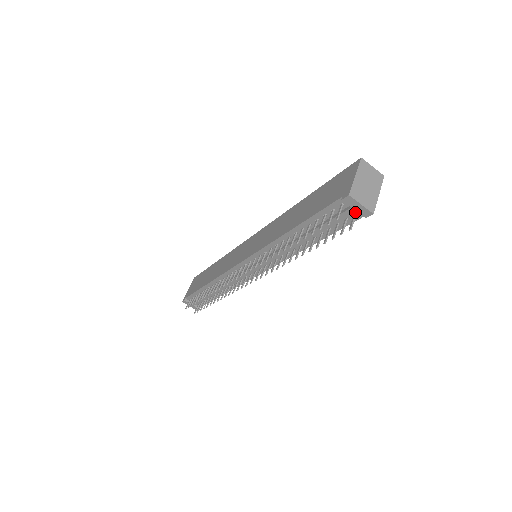
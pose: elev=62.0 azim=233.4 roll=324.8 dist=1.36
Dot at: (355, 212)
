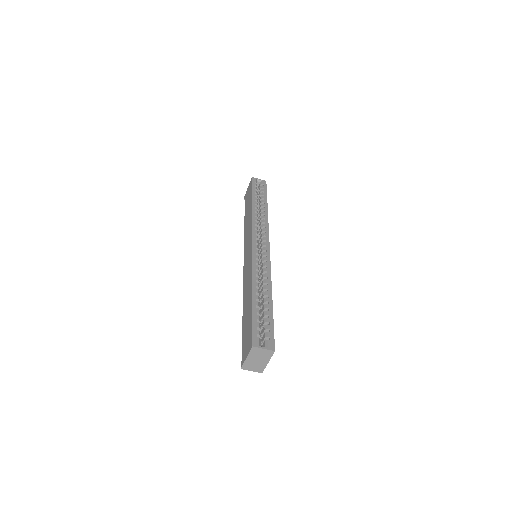
Dot at: occluded
